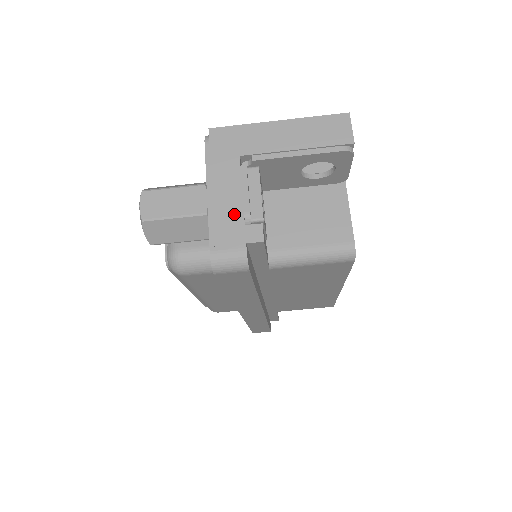
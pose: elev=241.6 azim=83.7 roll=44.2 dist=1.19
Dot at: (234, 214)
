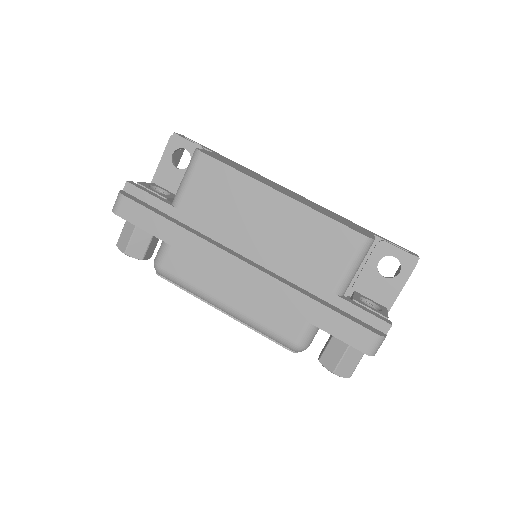
Dot at: occluded
